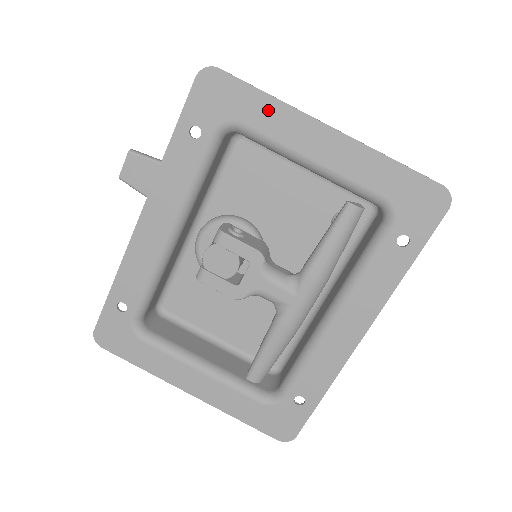
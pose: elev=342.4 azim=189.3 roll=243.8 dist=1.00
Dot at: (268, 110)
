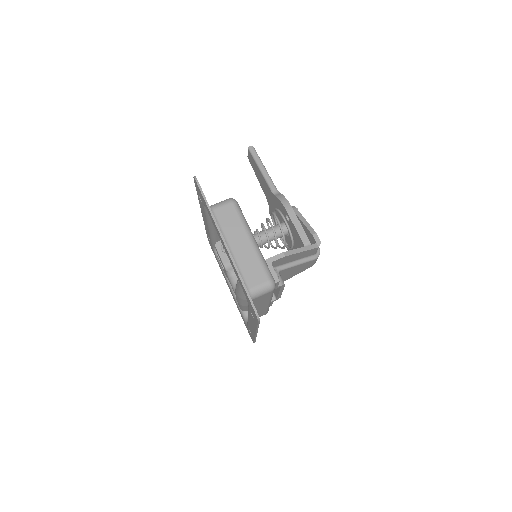
Dot at: (210, 214)
